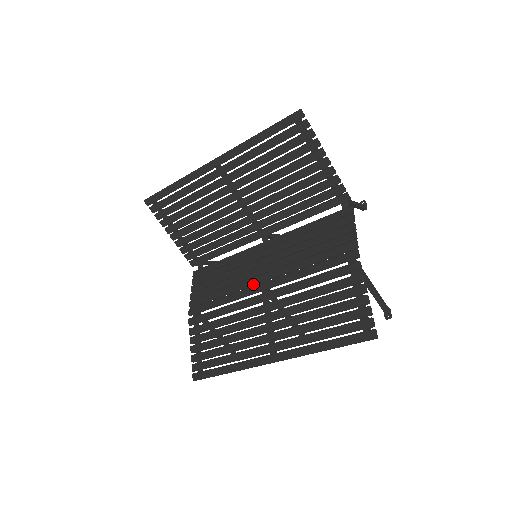
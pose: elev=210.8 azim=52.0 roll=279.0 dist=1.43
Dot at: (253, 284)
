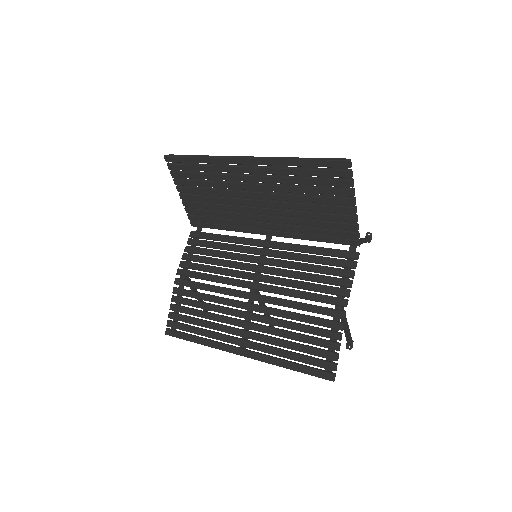
Dot at: (245, 278)
